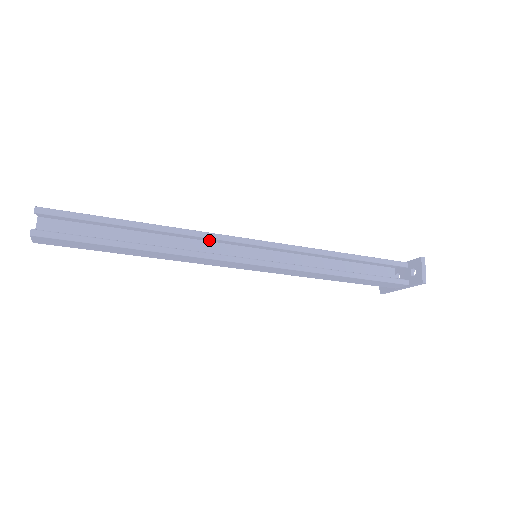
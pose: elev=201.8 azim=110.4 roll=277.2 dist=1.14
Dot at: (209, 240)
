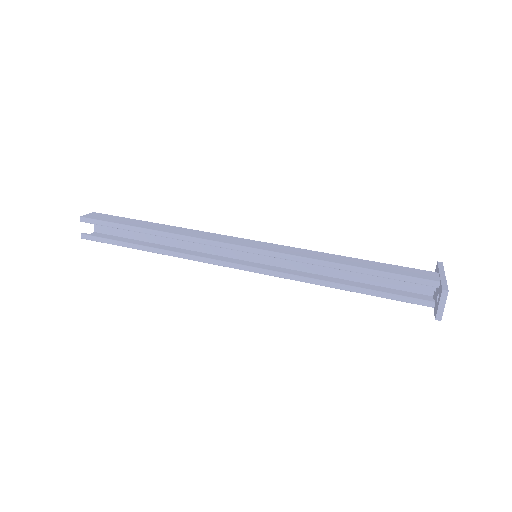
Dot at: (216, 236)
